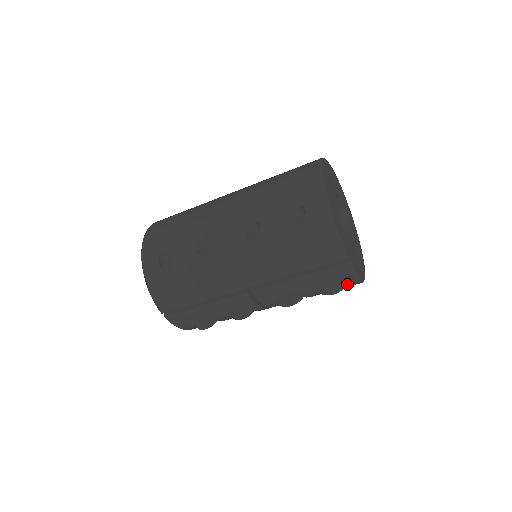
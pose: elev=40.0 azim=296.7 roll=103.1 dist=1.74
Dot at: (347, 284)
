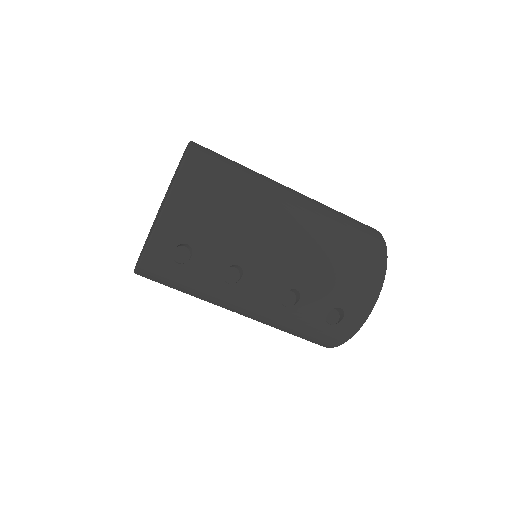
Dot at: occluded
